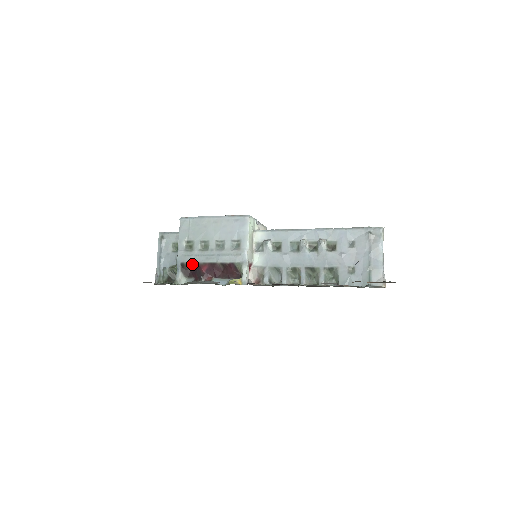
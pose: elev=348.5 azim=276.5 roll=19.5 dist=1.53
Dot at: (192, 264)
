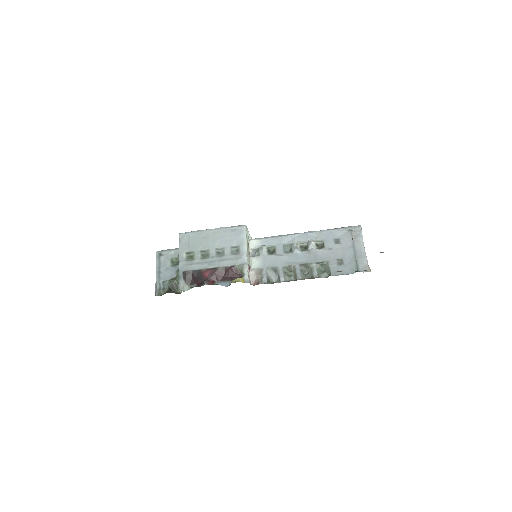
Dot at: (194, 271)
